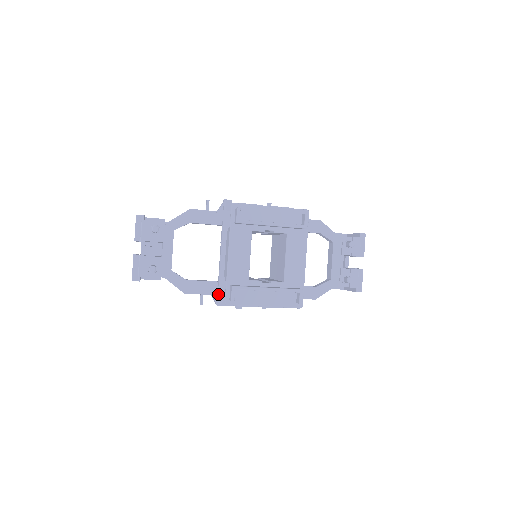
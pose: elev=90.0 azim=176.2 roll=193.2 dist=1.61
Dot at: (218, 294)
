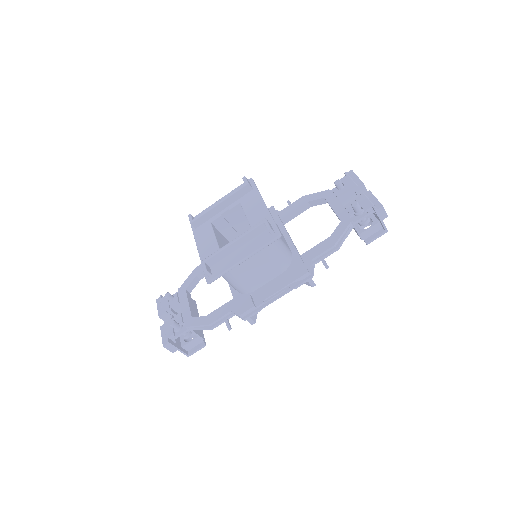
Dot at: (236, 306)
